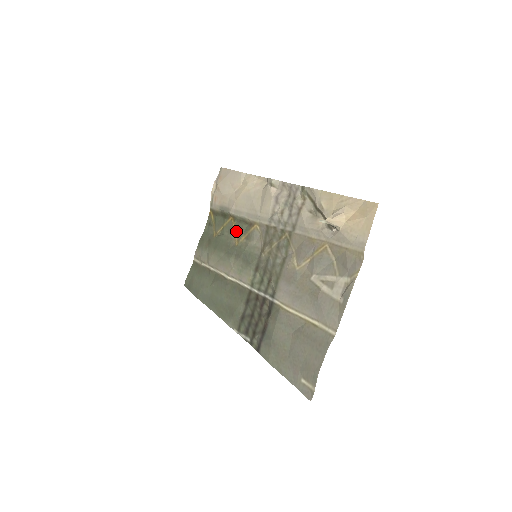
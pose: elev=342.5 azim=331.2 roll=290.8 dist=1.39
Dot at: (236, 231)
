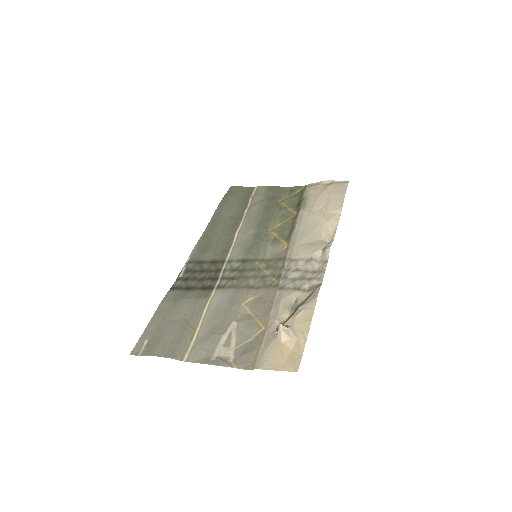
Dot at: (282, 224)
